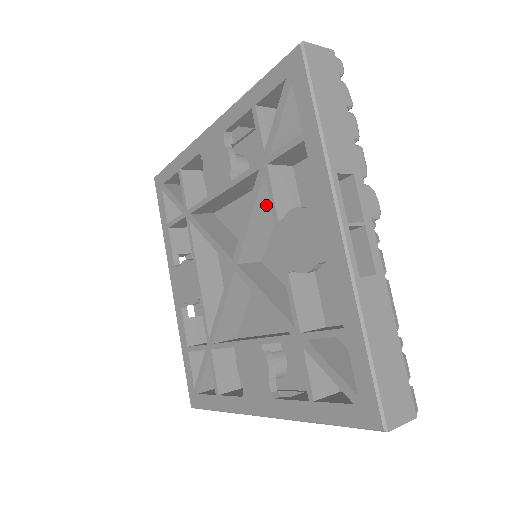
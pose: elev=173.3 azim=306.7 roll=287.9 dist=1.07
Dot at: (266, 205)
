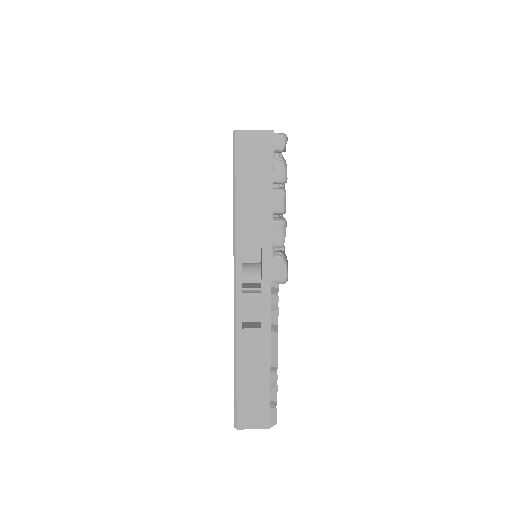
Dot at: occluded
